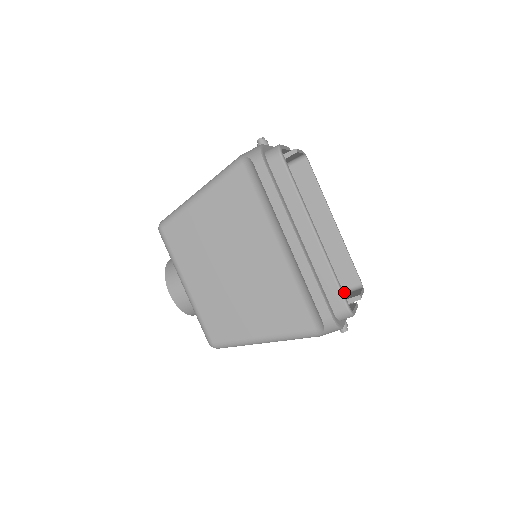
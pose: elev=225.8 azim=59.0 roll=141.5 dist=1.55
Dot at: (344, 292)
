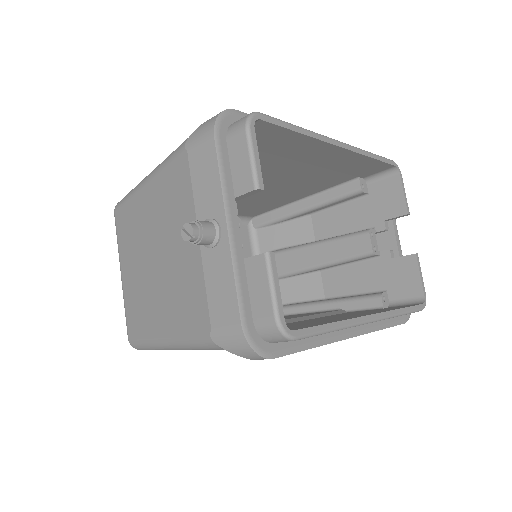
Dot at: (371, 179)
